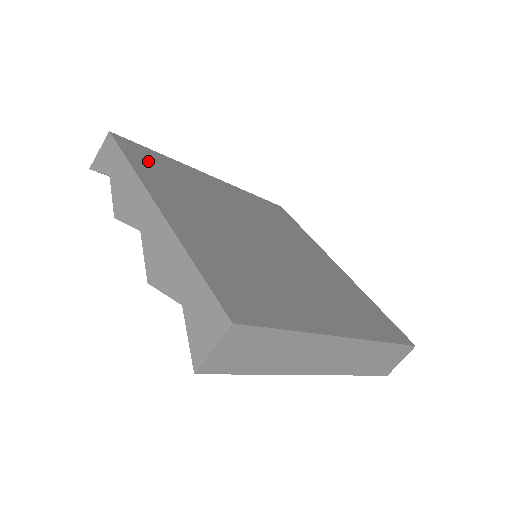
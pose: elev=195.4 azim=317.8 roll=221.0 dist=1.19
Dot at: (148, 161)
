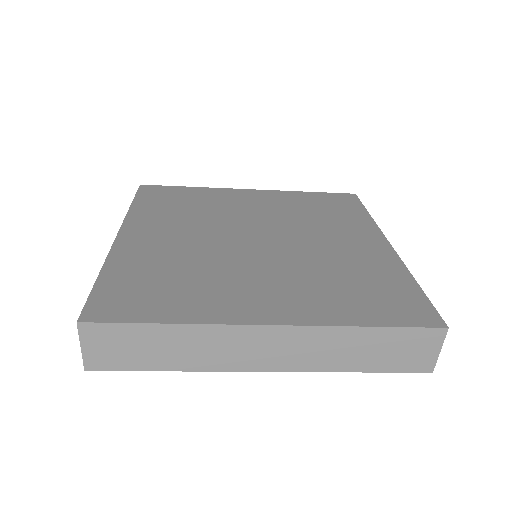
Dot at: (160, 198)
